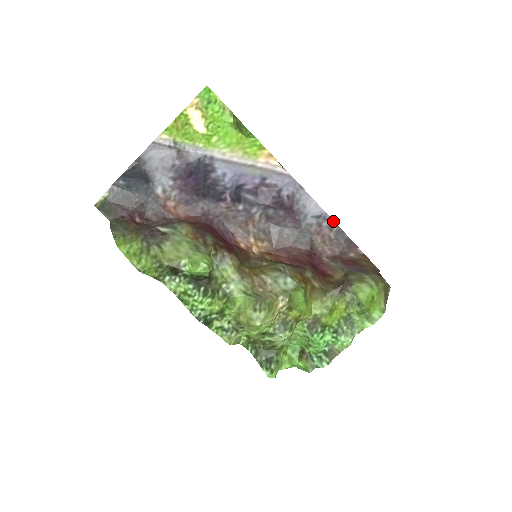
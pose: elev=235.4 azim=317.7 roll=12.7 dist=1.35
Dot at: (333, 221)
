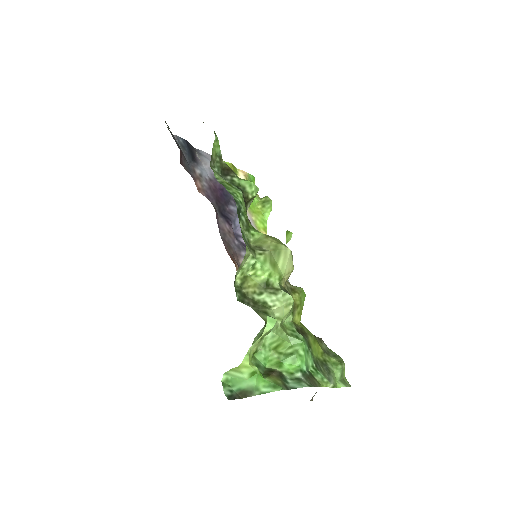
Dot at: occluded
